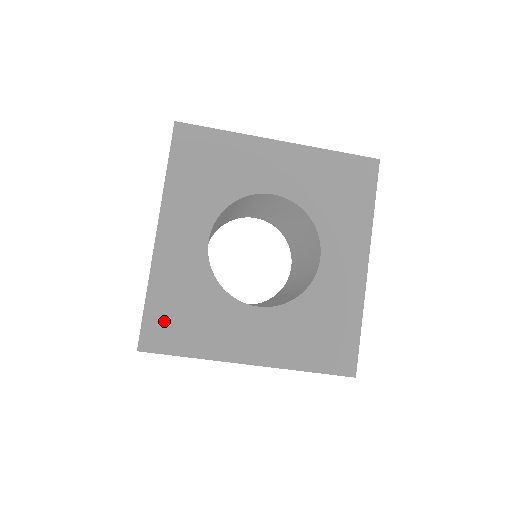
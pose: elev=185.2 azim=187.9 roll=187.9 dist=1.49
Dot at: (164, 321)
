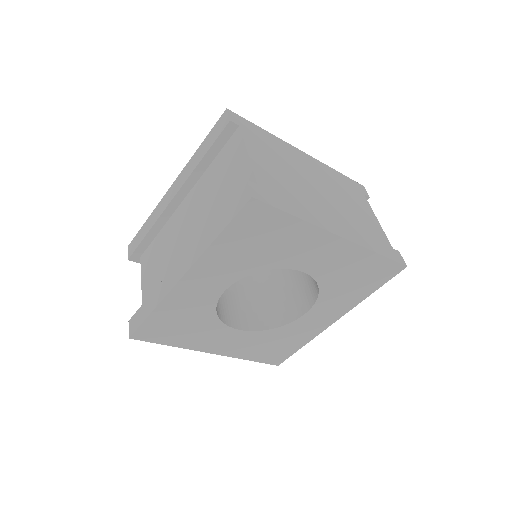
Dot at: (159, 327)
